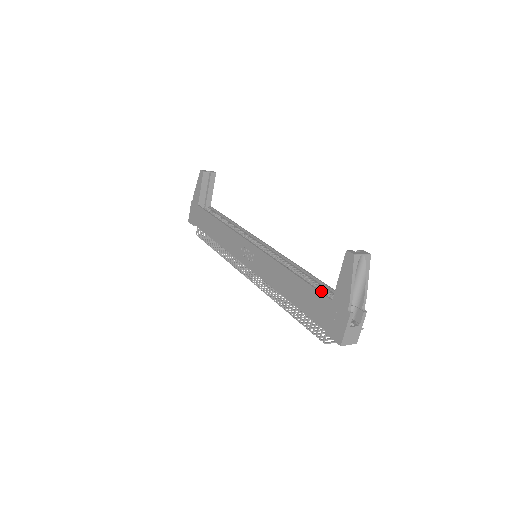
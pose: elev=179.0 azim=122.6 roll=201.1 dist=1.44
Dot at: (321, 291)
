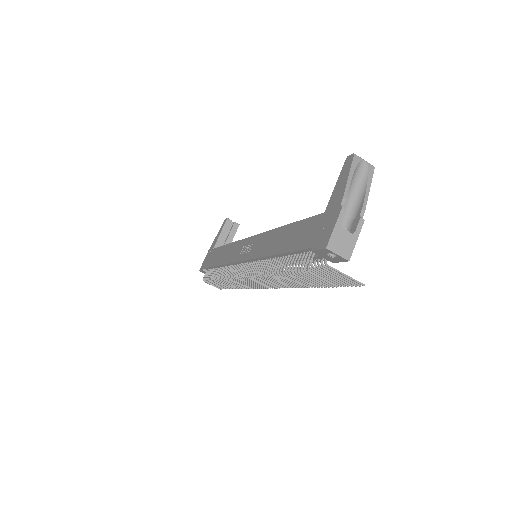
Dot at: occluded
